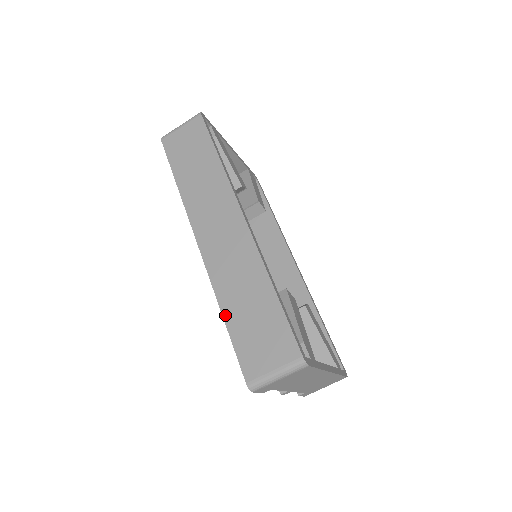
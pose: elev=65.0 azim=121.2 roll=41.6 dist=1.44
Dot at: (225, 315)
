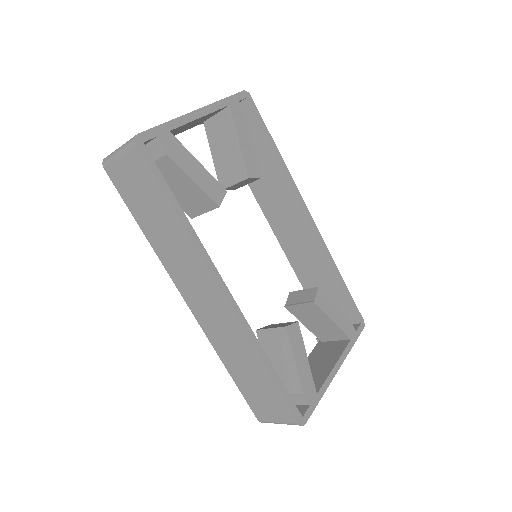
Dot at: (229, 371)
